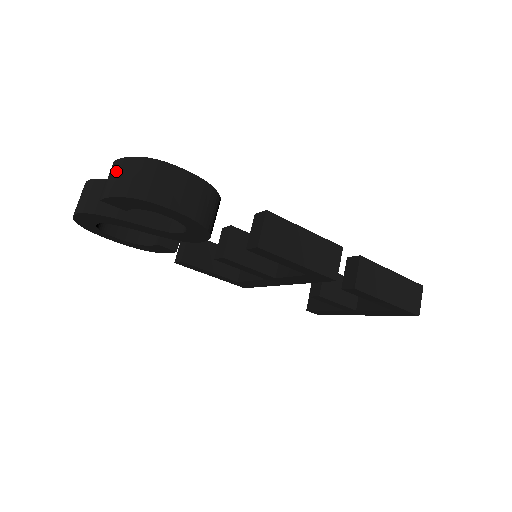
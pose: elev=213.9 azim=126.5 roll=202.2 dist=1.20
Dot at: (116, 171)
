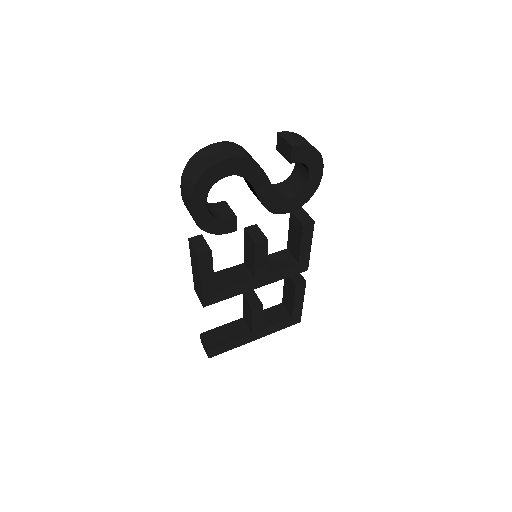
Dot at: (293, 136)
